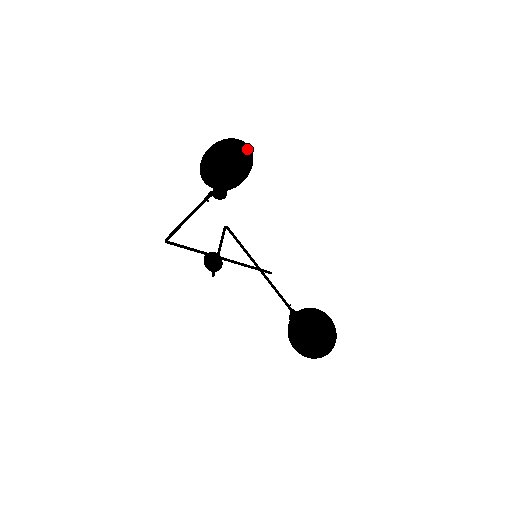
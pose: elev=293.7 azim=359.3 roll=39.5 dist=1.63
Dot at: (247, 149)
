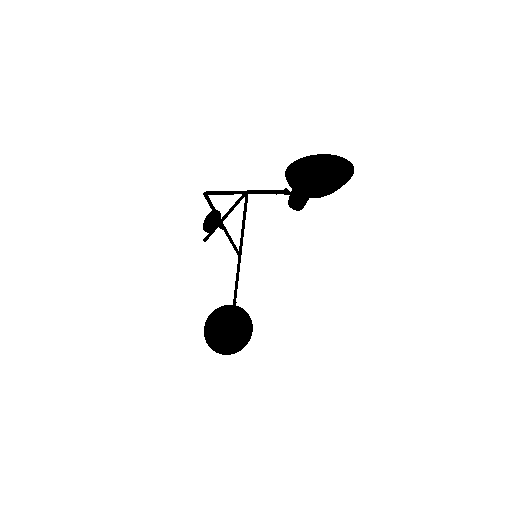
Dot at: (349, 179)
